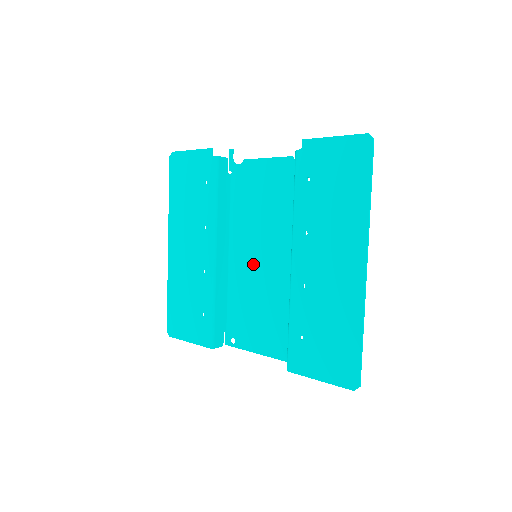
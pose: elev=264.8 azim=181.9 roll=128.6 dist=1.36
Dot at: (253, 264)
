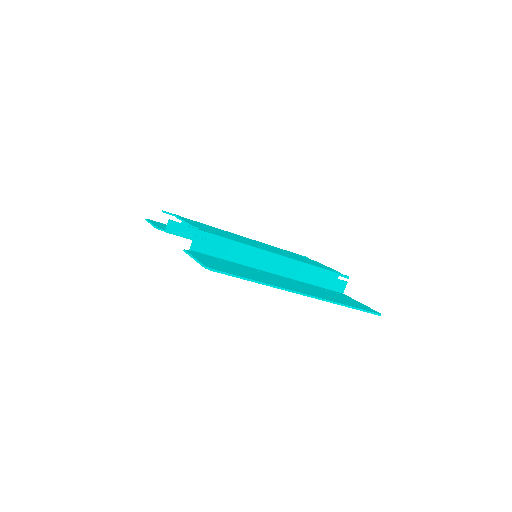
Dot at: occluded
